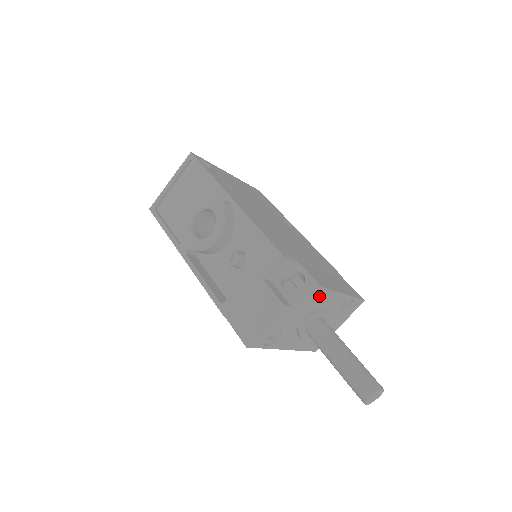
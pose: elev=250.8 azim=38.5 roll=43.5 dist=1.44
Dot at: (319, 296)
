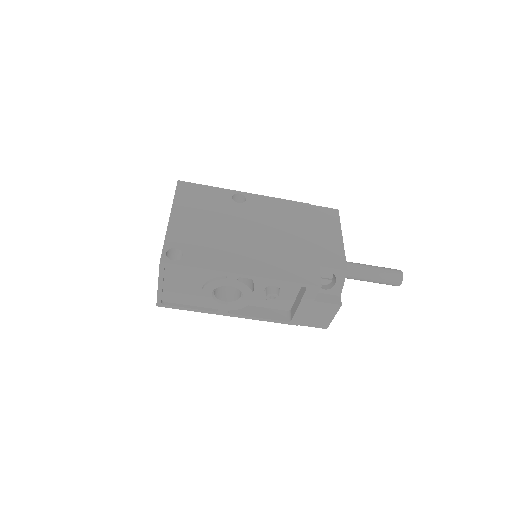
Dot at: occluded
